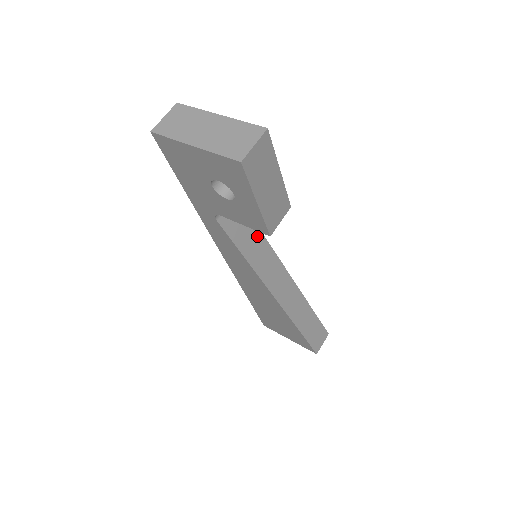
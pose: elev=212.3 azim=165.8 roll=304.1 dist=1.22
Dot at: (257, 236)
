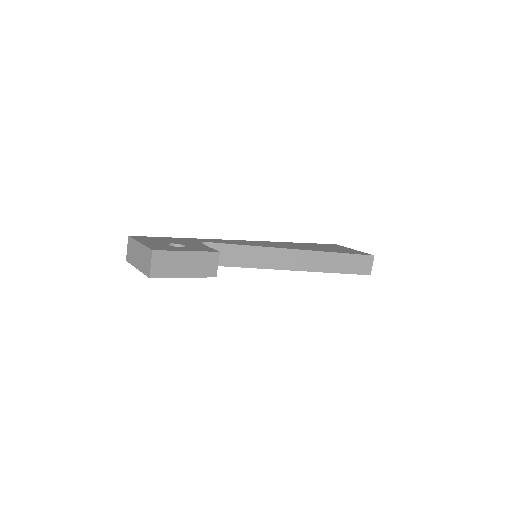
Dot at: (242, 250)
